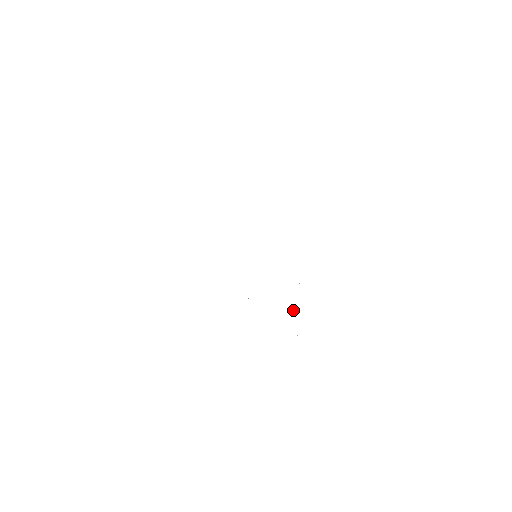
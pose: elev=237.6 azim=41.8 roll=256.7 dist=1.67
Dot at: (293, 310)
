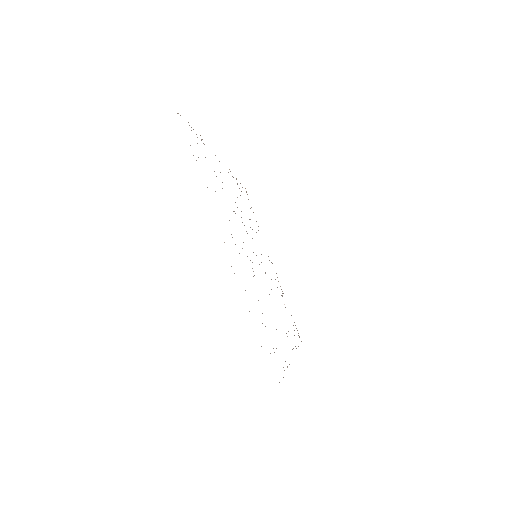
Dot at: occluded
